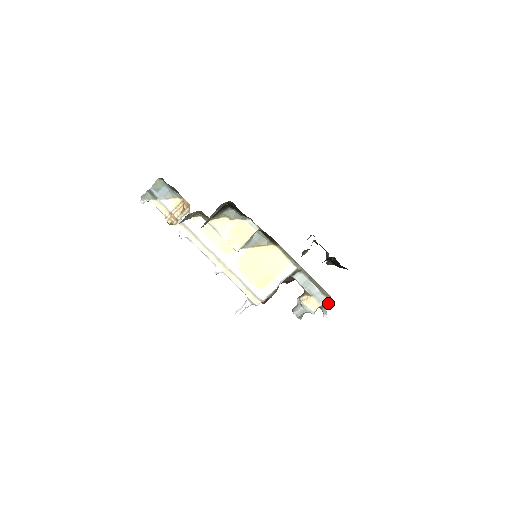
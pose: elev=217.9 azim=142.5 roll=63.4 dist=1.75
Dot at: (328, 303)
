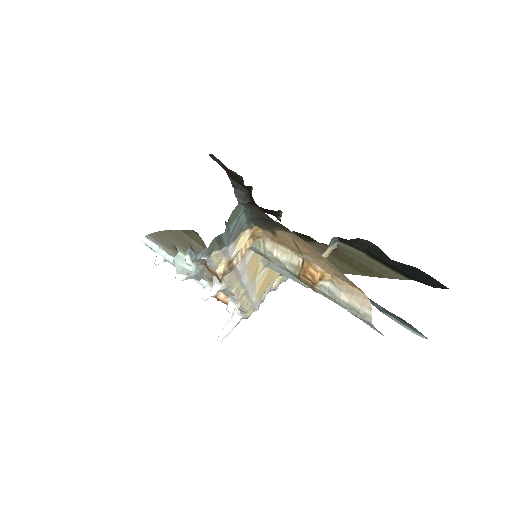
Dot at: occluded
